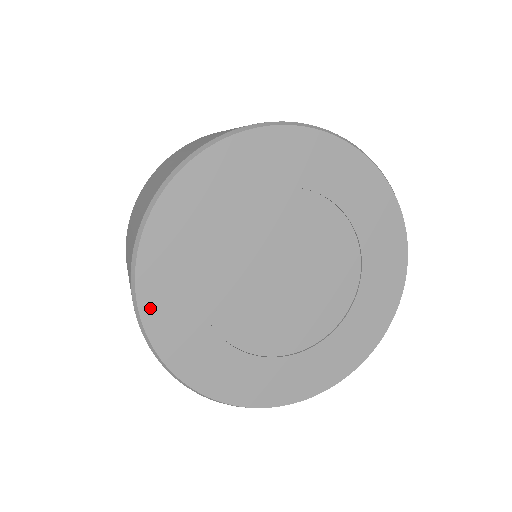
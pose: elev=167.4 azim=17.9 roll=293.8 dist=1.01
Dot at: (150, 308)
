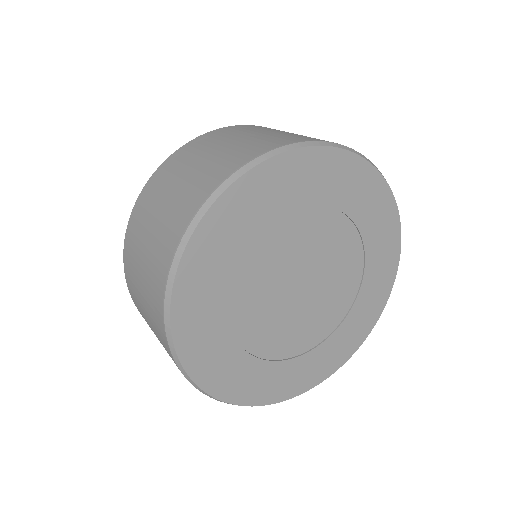
Dot at: (184, 288)
